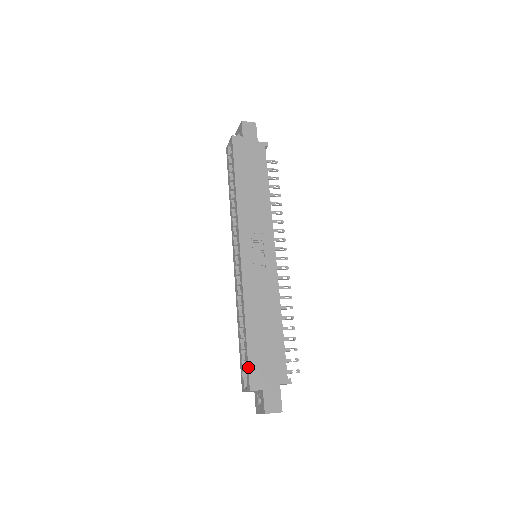
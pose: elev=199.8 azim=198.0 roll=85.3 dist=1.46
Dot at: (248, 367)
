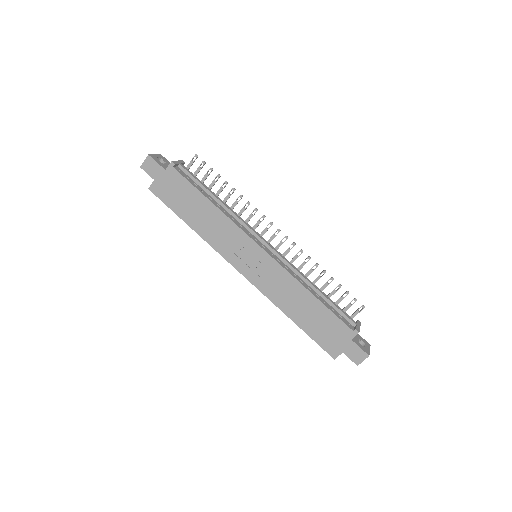
Dot at: occluded
